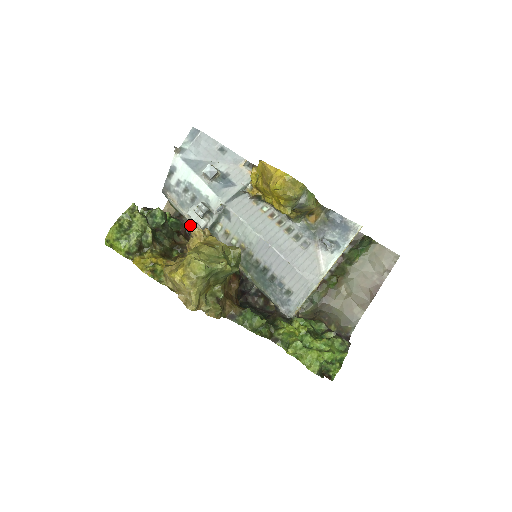
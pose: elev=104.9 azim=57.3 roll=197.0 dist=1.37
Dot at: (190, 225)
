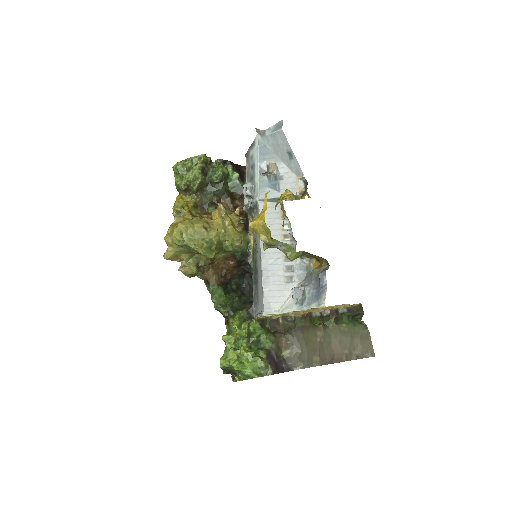
Dot at: occluded
